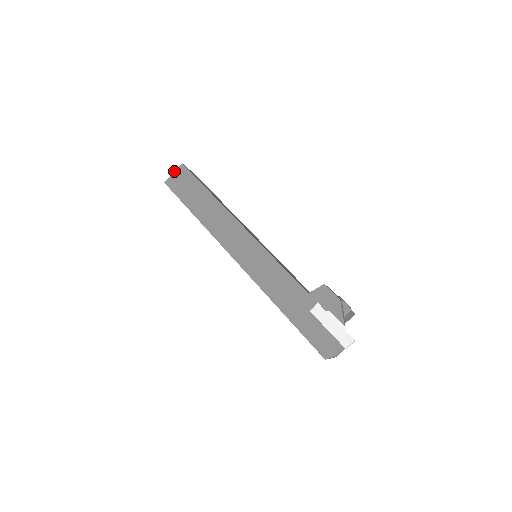
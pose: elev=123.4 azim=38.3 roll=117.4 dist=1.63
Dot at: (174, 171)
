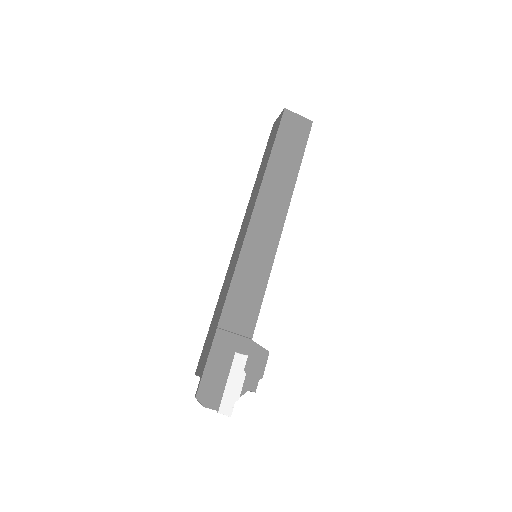
Dot at: occluded
